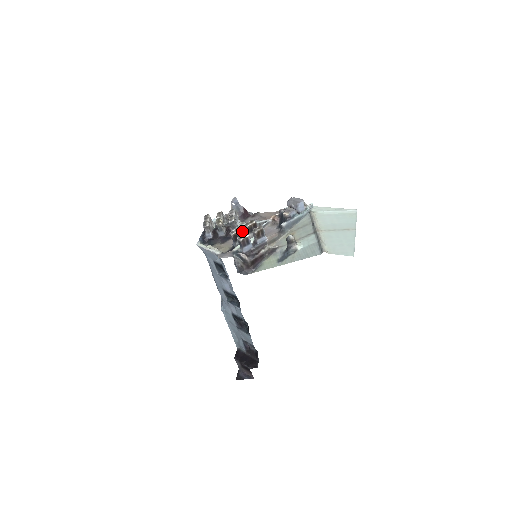
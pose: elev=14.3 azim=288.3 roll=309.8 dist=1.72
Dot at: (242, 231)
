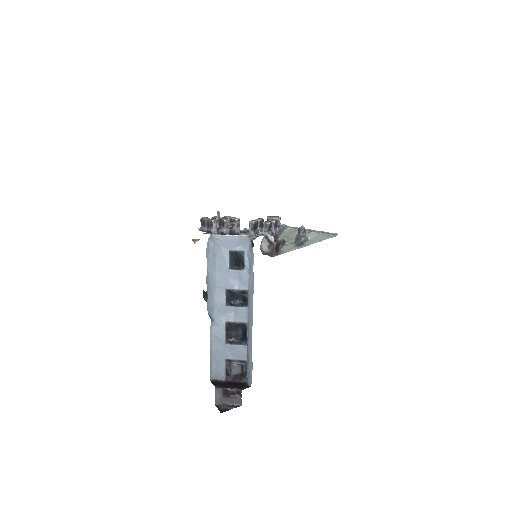
Dot at: occluded
